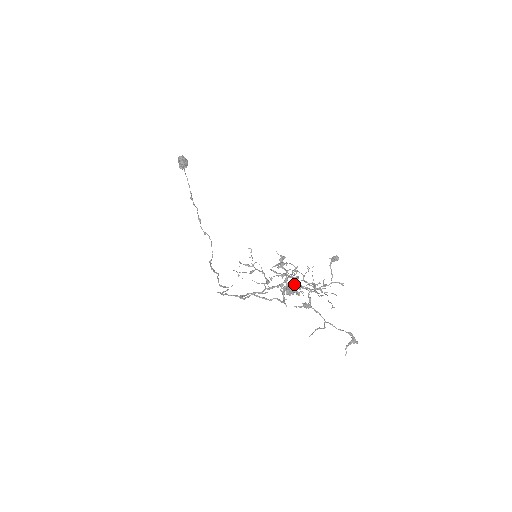
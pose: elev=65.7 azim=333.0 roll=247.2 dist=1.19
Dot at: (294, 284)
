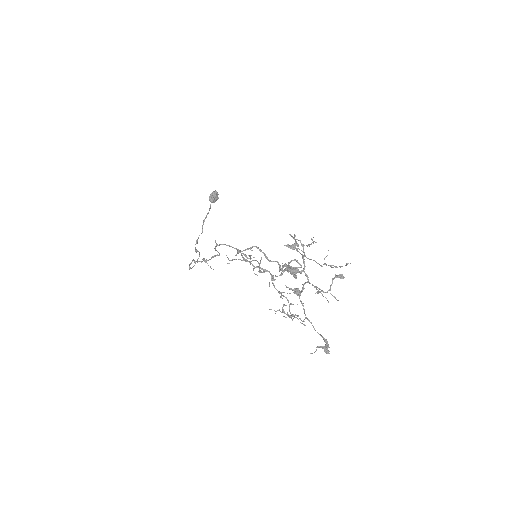
Dot at: (296, 268)
